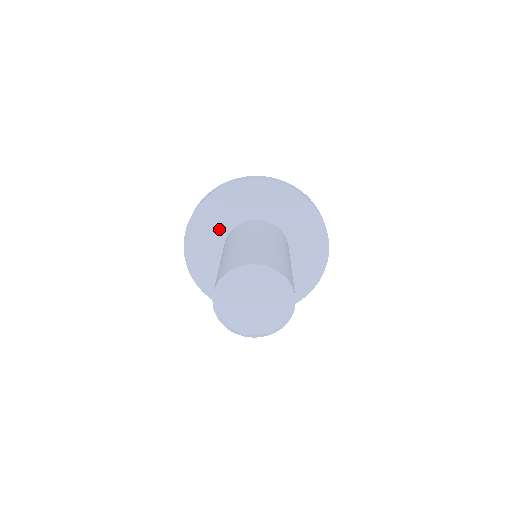
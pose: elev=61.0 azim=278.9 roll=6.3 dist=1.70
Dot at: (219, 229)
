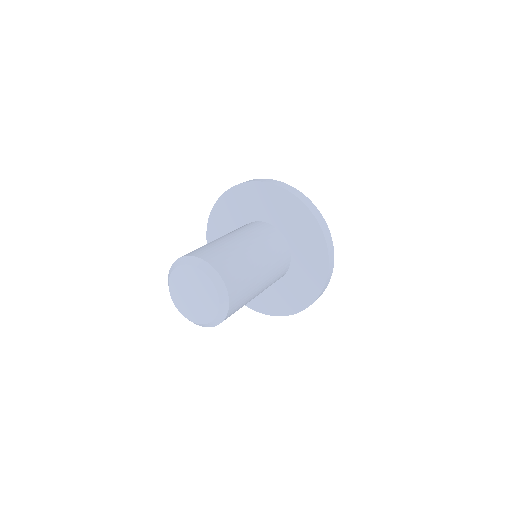
Dot at: occluded
